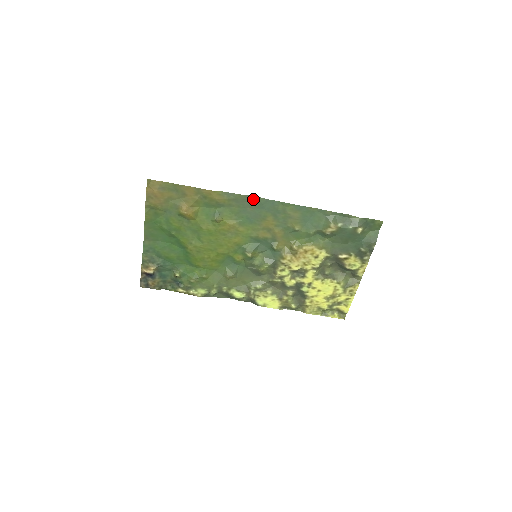
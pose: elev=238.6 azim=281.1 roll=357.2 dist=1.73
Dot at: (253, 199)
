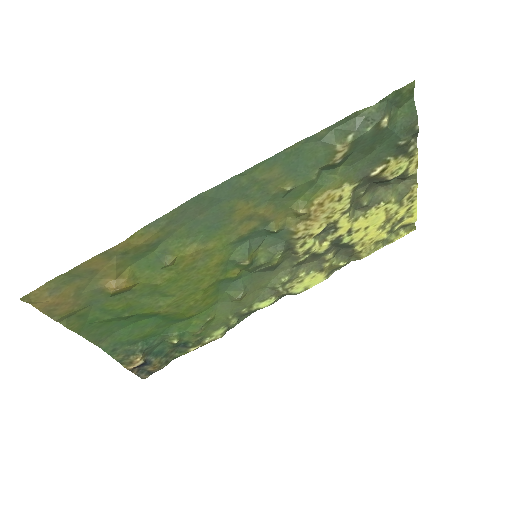
Dot at: (195, 202)
